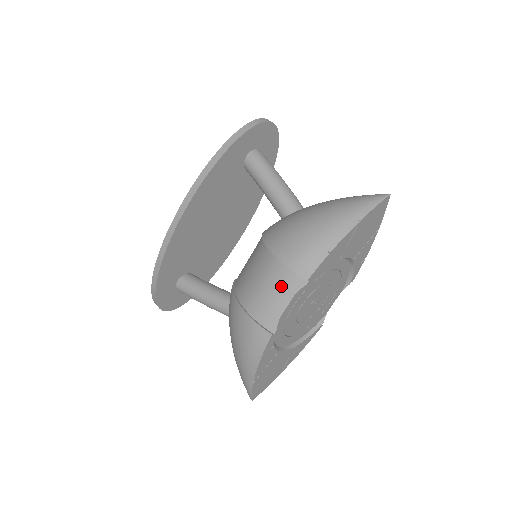
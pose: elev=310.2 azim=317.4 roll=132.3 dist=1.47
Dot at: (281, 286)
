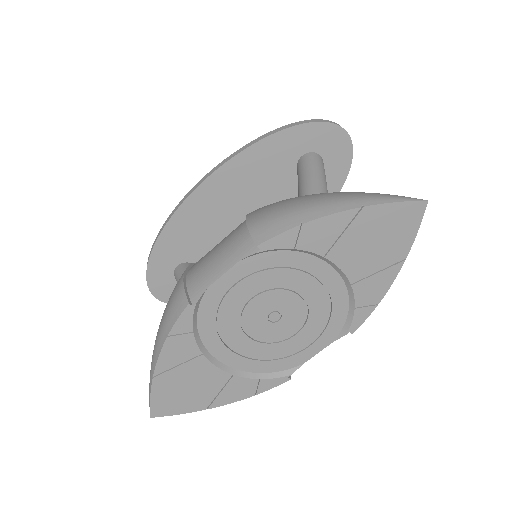
Dot at: (230, 249)
